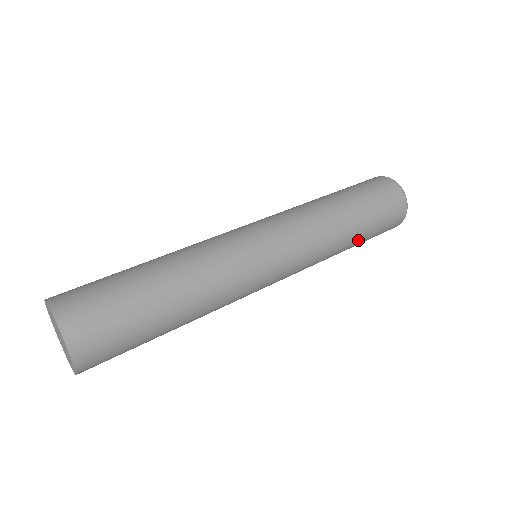
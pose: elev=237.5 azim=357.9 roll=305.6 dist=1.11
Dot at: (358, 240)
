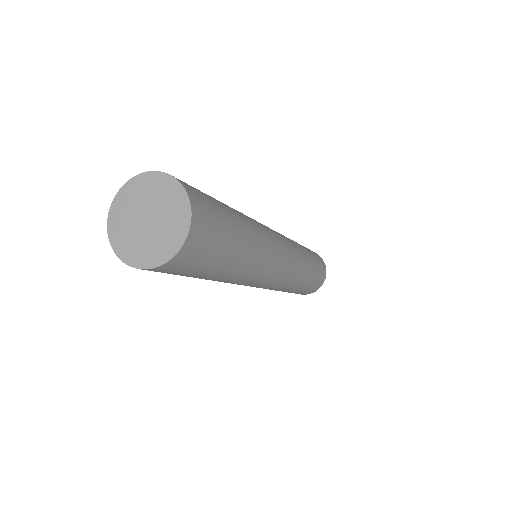
Dot at: (313, 263)
